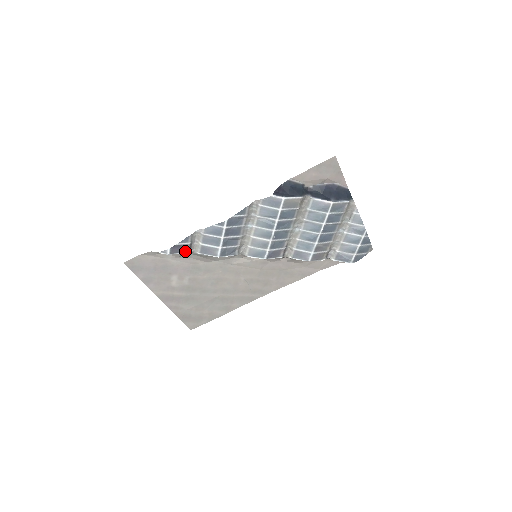
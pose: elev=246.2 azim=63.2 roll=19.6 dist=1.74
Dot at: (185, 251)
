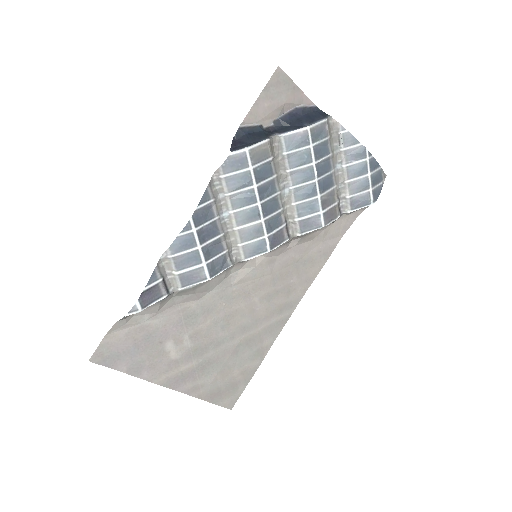
Dot at: (161, 295)
